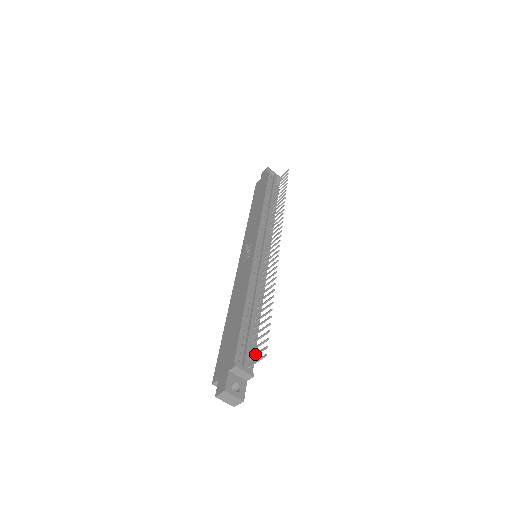
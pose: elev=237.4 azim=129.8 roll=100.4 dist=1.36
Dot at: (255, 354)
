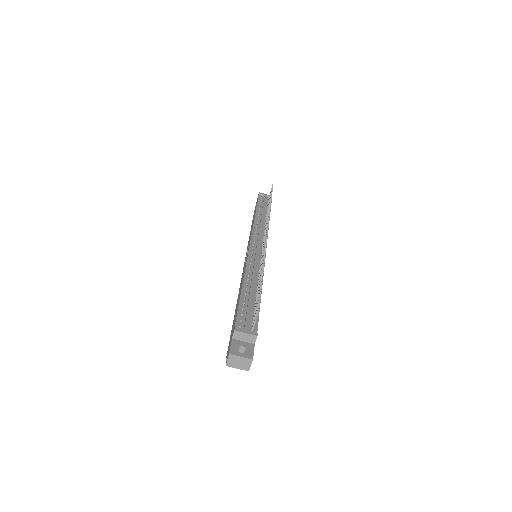
Dot at: (254, 317)
